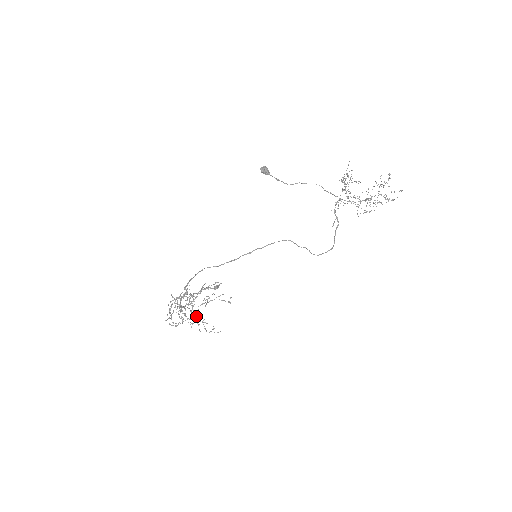
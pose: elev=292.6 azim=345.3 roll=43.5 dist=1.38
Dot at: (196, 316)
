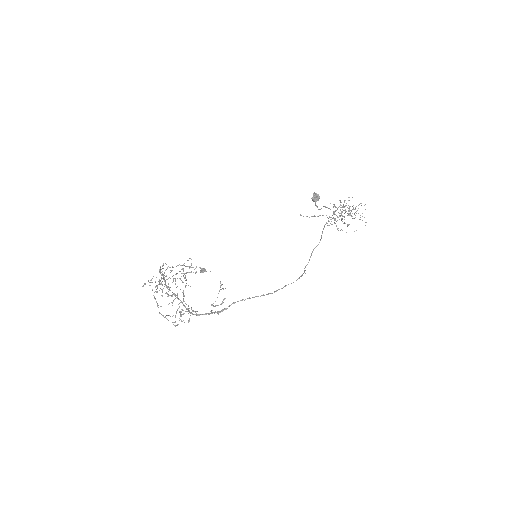
Dot at: occluded
